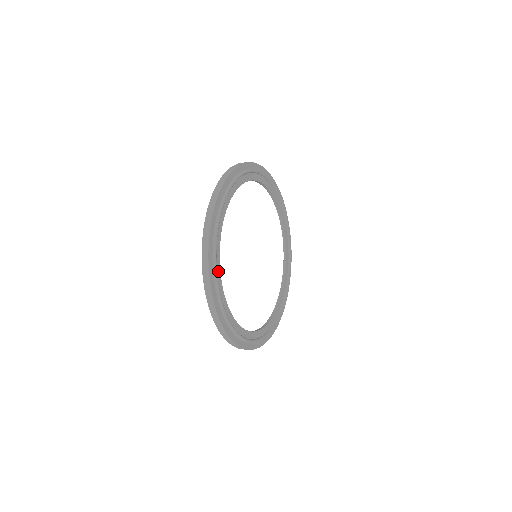
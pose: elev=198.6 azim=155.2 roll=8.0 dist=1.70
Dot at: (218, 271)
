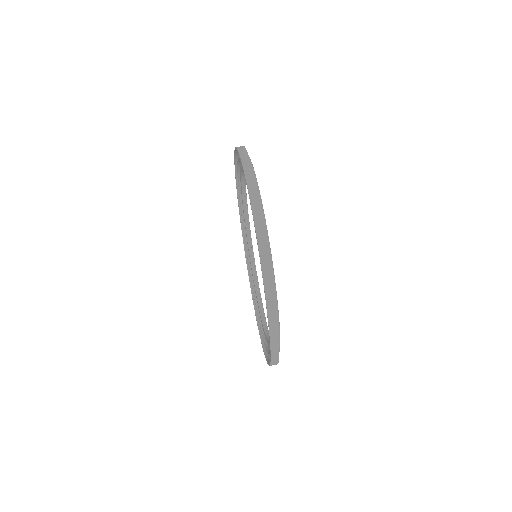
Dot at: occluded
